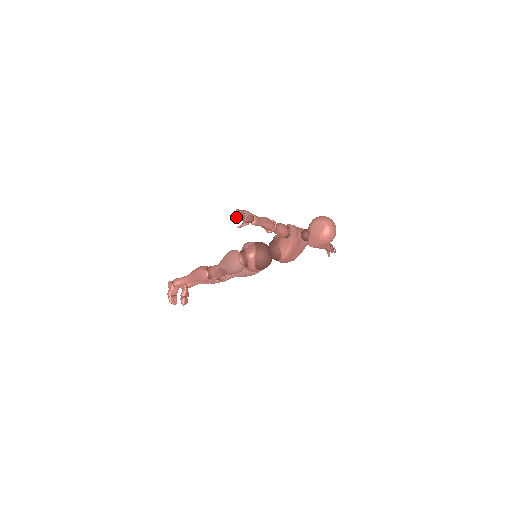
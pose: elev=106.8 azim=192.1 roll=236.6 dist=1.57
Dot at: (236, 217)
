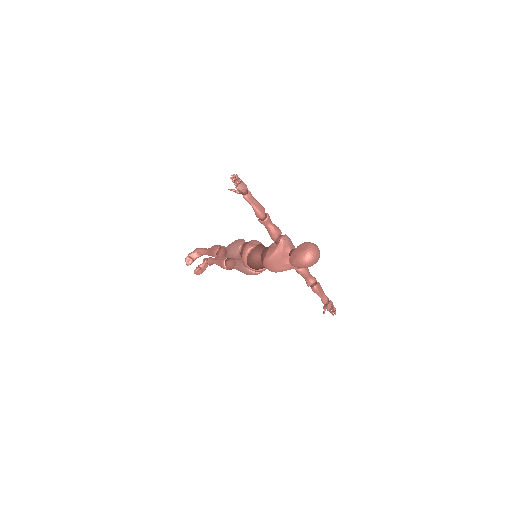
Dot at: (230, 177)
